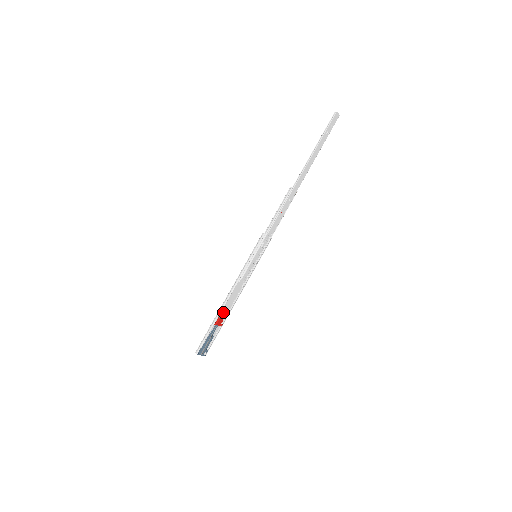
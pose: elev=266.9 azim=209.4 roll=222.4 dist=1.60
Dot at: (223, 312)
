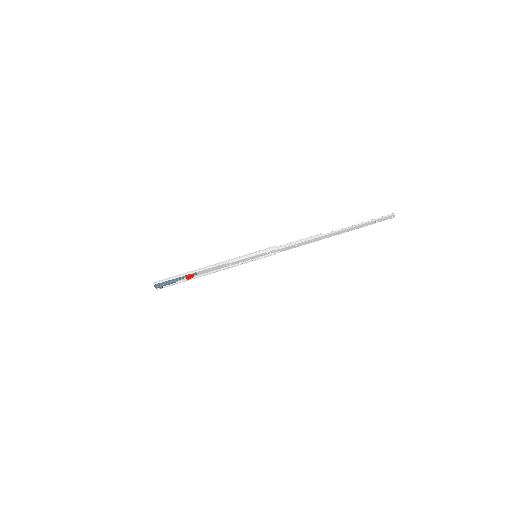
Dot at: (198, 272)
